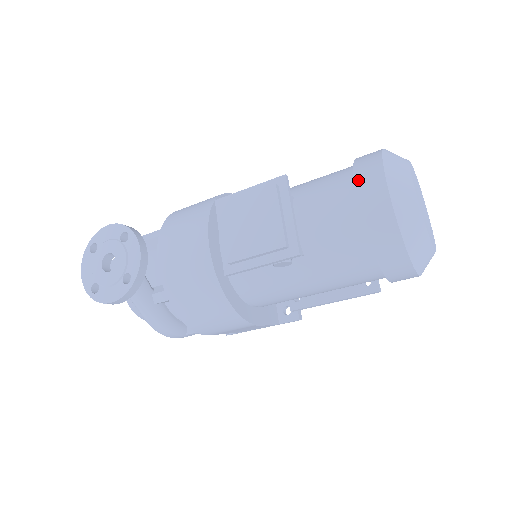
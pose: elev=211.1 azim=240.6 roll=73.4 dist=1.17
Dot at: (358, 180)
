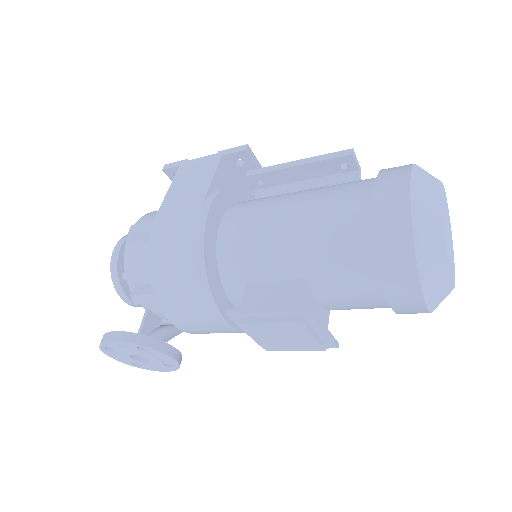
Dot at: (389, 290)
